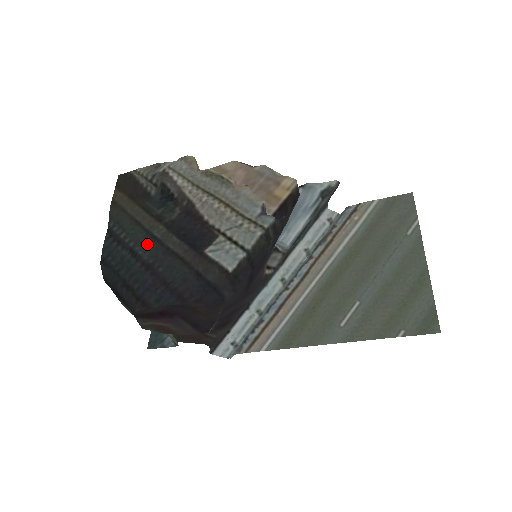
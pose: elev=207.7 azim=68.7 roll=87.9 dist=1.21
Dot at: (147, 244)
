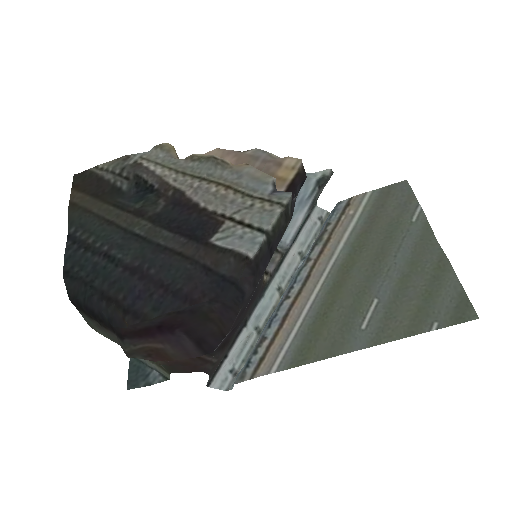
Dot at: (127, 245)
